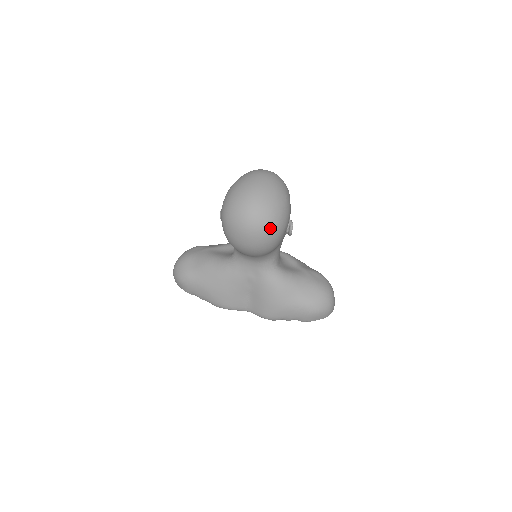
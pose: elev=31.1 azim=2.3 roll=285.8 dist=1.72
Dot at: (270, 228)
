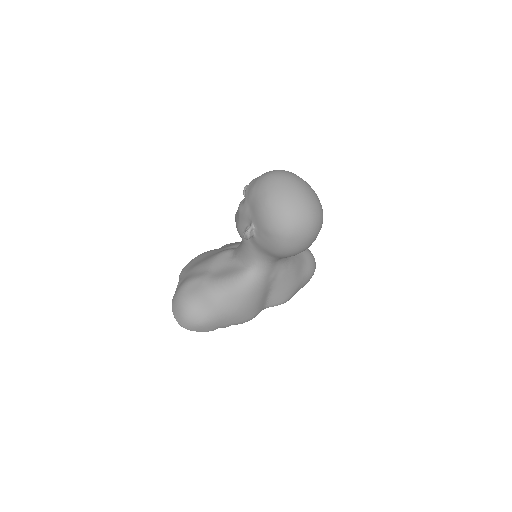
Dot at: occluded
